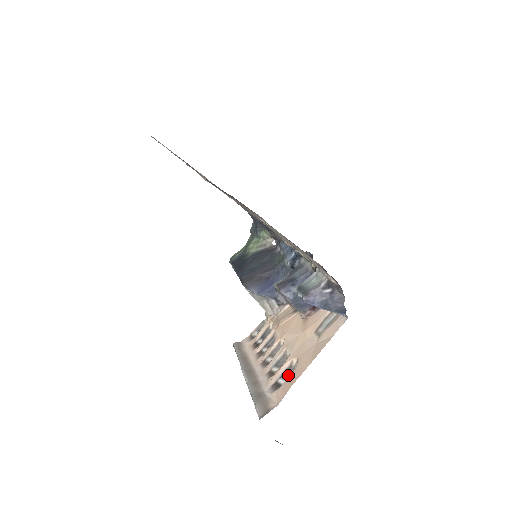
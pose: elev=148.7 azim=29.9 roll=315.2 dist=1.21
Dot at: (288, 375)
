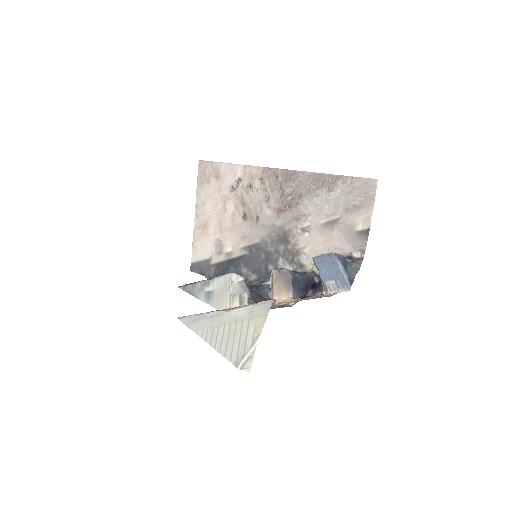
Dot at: (286, 306)
